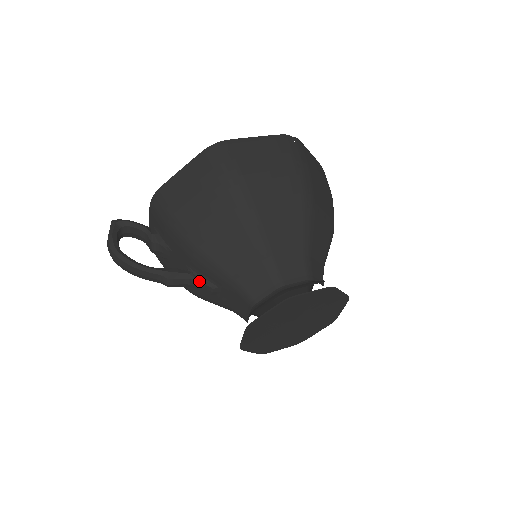
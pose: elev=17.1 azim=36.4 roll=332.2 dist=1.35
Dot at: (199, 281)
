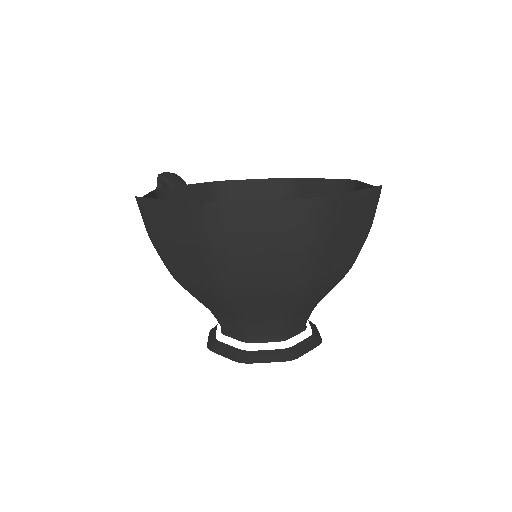
Dot at: occluded
